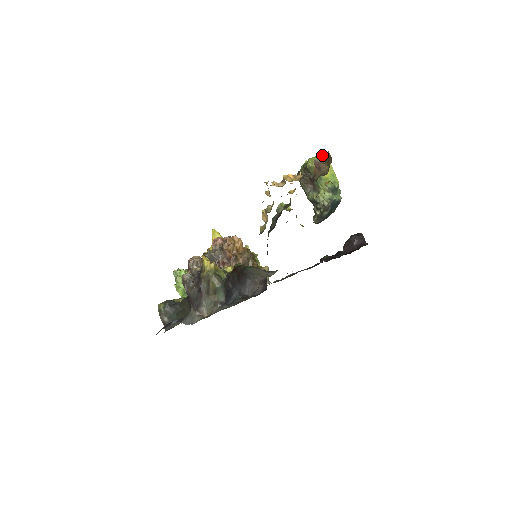
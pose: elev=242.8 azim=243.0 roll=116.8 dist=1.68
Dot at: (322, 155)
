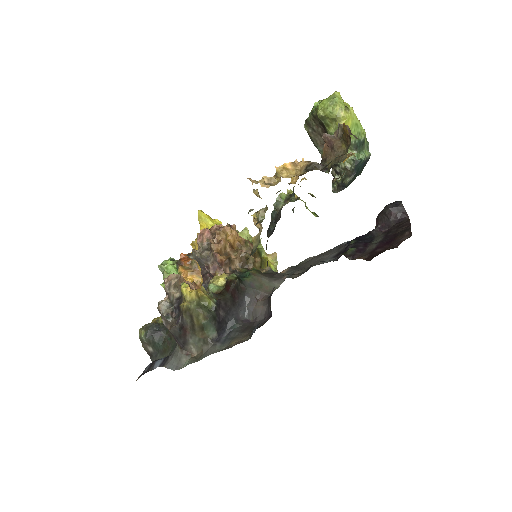
Dot at: (338, 94)
